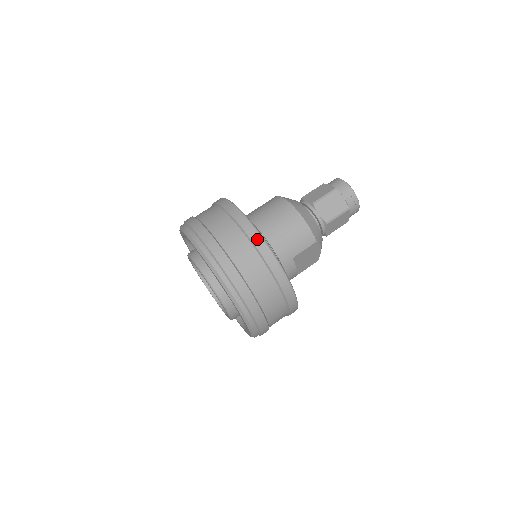
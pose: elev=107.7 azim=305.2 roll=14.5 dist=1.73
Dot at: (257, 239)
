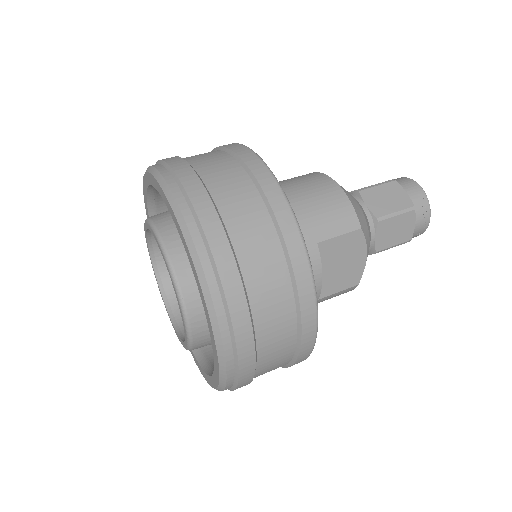
Dot at: (259, 168)
